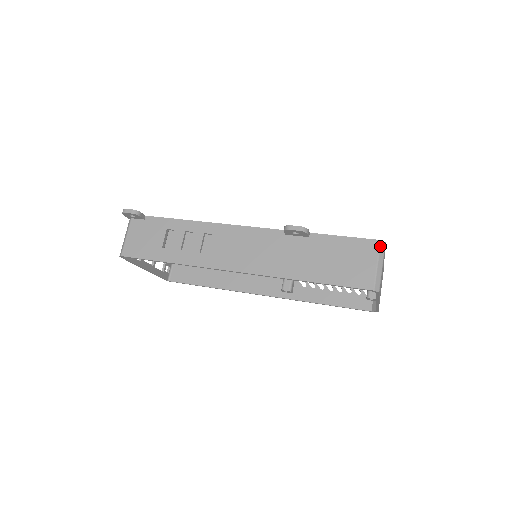
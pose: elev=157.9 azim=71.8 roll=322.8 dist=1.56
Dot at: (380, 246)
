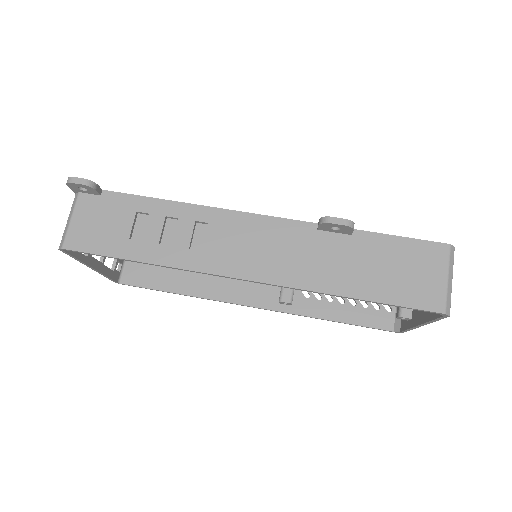
Dot at: (450, 252)
